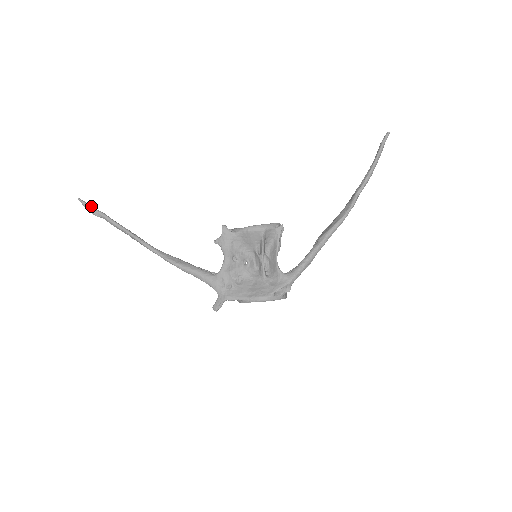
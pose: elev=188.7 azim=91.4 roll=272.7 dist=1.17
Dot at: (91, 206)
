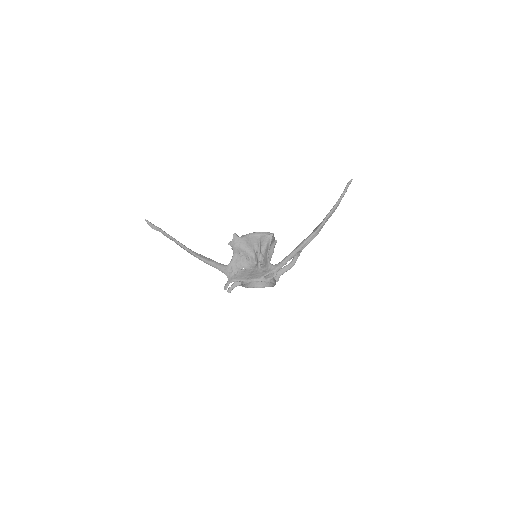
Dot at: (152, 224)
